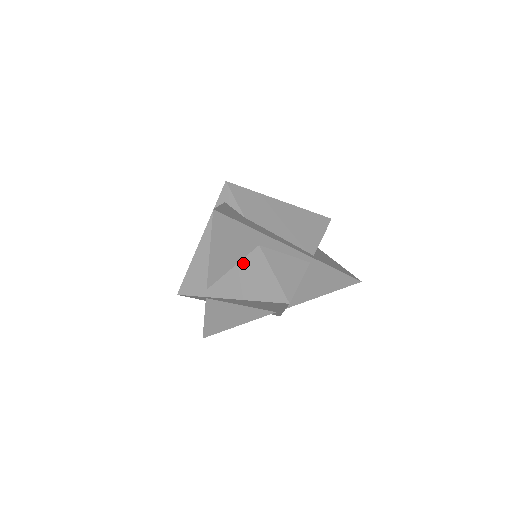
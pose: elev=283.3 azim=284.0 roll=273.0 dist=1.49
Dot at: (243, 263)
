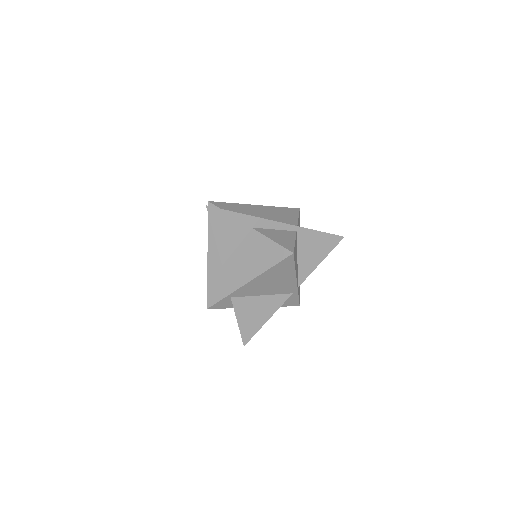
Dot at: (246, 248)
